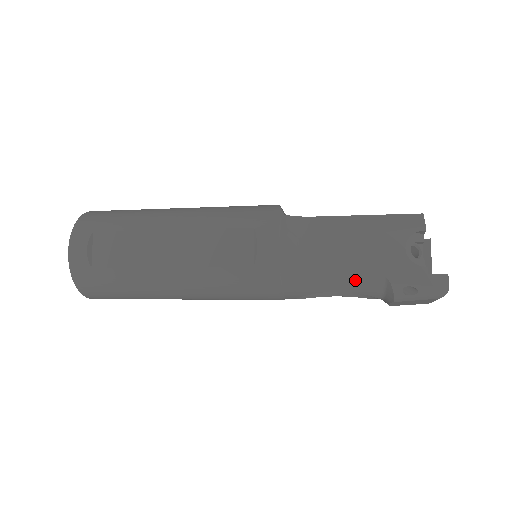
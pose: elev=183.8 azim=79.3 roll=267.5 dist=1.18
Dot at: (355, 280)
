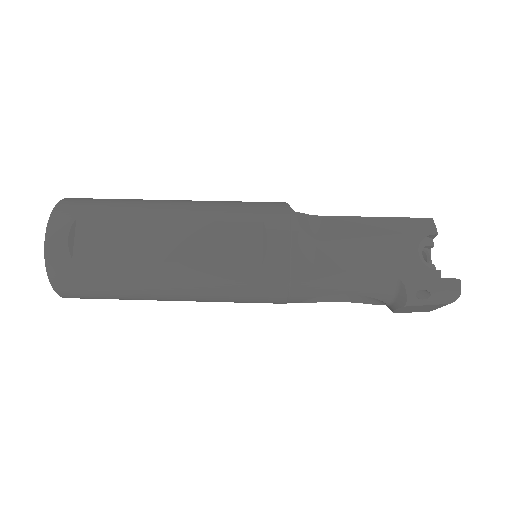
Dot at: (368, 282)
